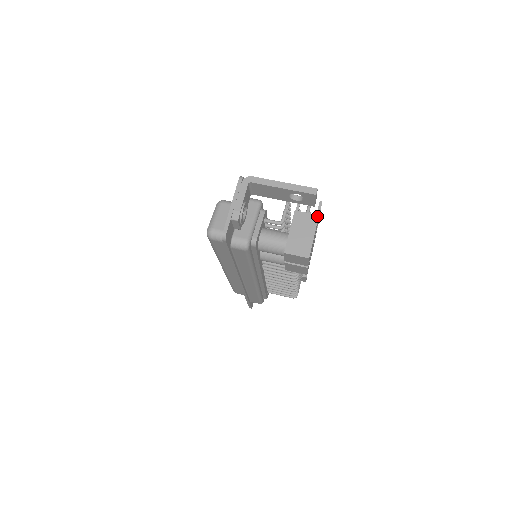
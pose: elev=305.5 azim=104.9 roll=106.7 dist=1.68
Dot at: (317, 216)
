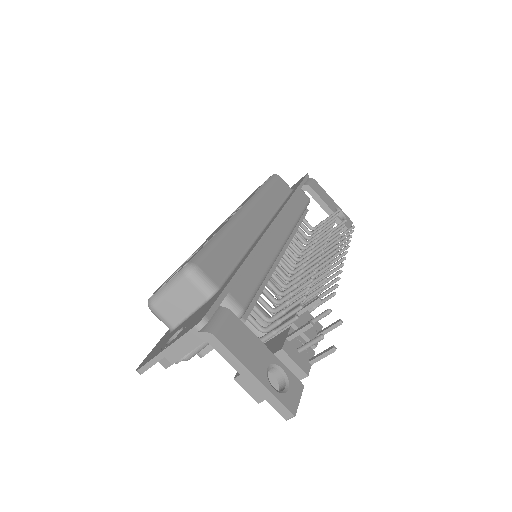
Dot at: (305, 375)
